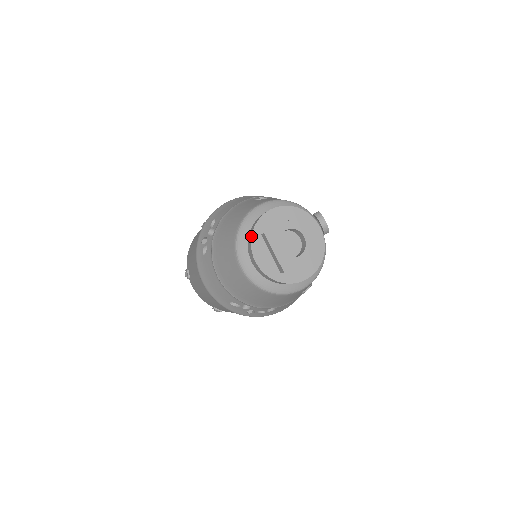
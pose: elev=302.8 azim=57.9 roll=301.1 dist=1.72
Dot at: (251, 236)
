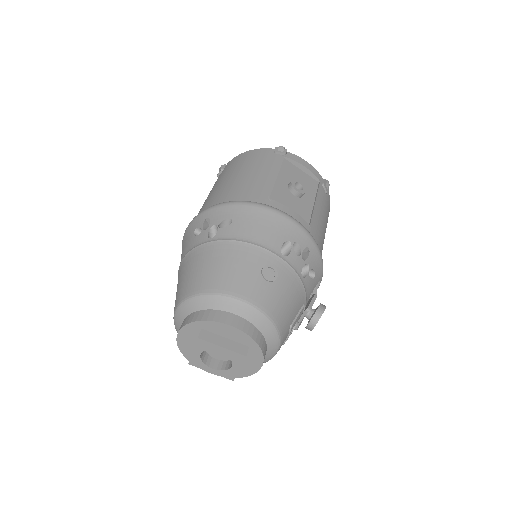
Dot at: (191, 322)
